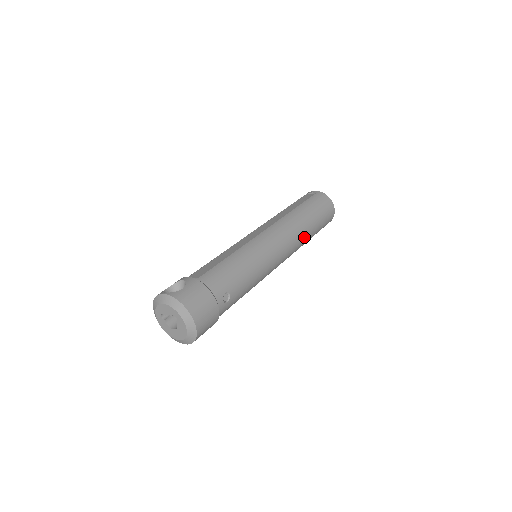
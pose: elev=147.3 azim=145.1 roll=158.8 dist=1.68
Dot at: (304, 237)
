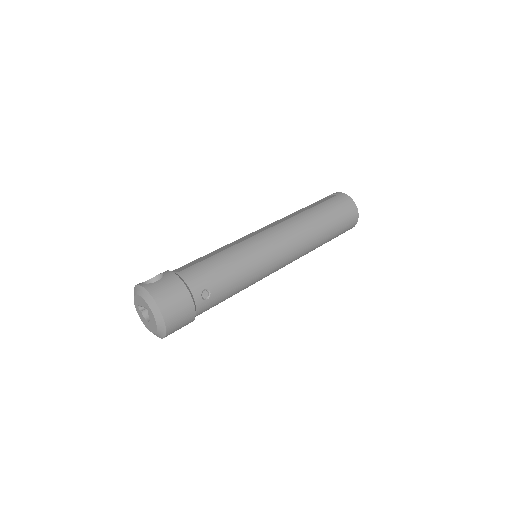
Dot at: (314, 239)
